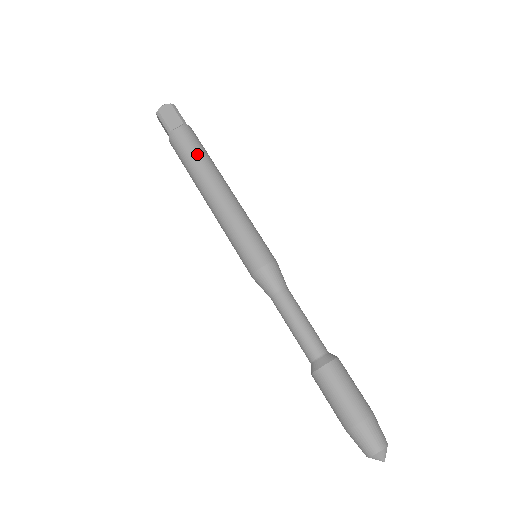
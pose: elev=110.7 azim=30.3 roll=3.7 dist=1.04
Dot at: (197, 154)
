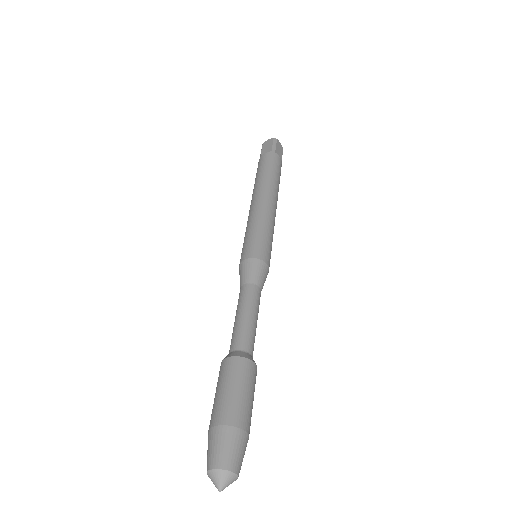
Dot at: (263, 171)
